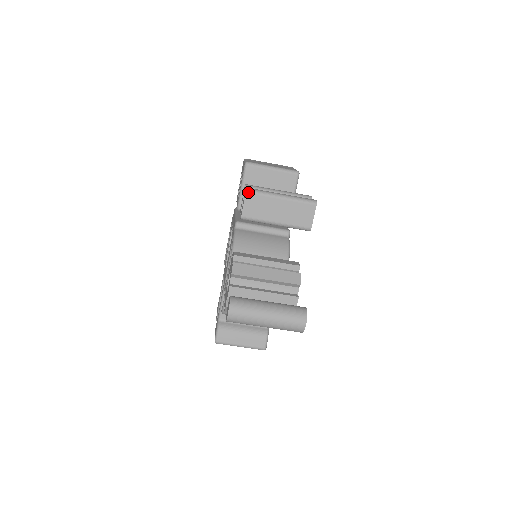
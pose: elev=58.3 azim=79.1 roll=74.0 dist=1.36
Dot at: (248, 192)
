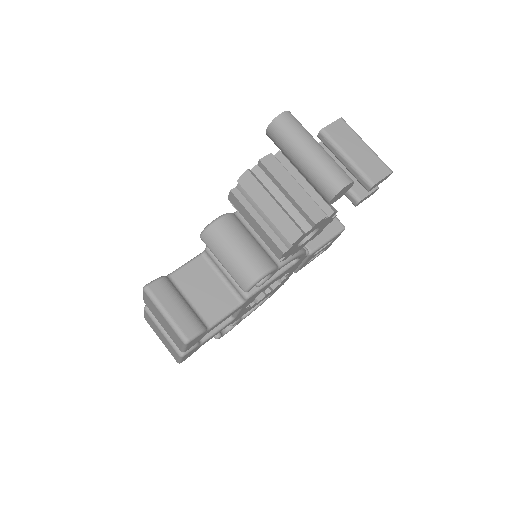
Dot at: (343, 119)
